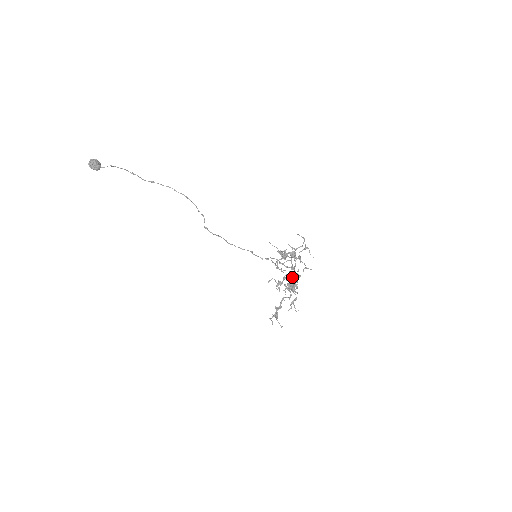
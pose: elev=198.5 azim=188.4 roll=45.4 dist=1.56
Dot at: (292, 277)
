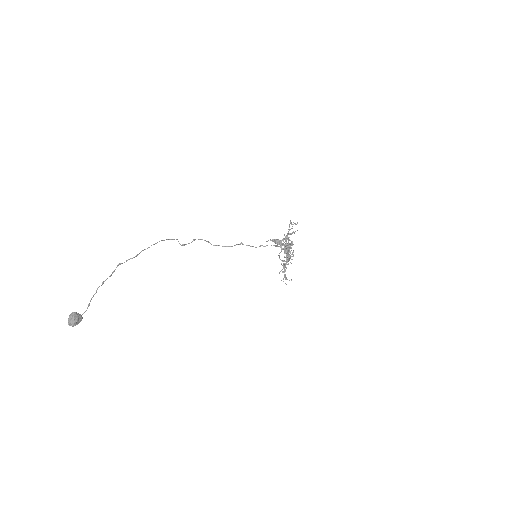
Dot at: (285, 245)
